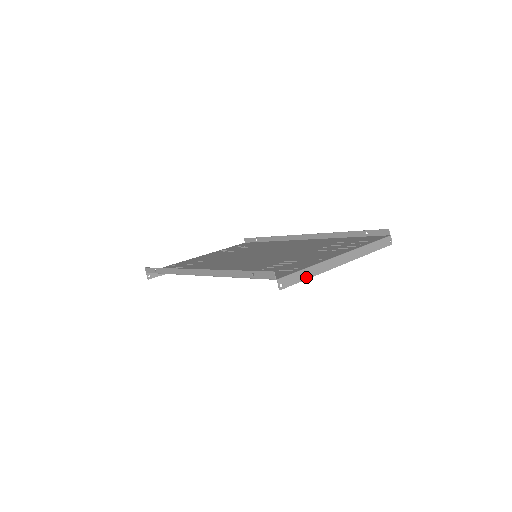
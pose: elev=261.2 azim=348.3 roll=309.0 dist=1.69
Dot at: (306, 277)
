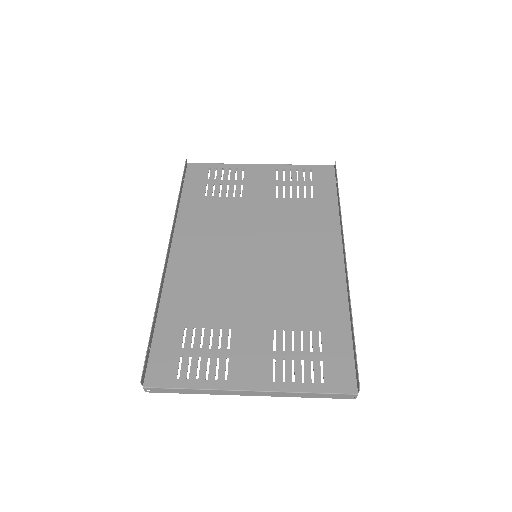
Dot at: (187, 392)
